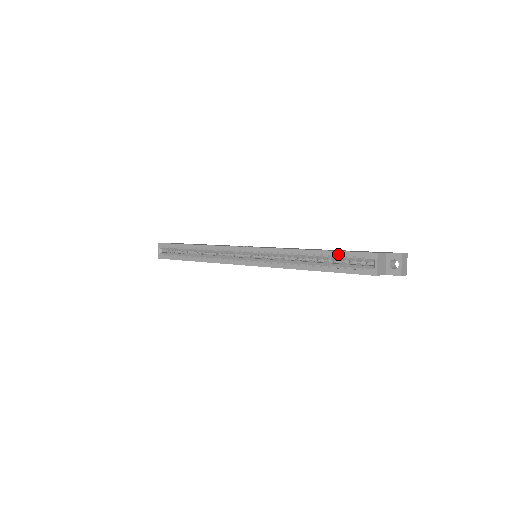
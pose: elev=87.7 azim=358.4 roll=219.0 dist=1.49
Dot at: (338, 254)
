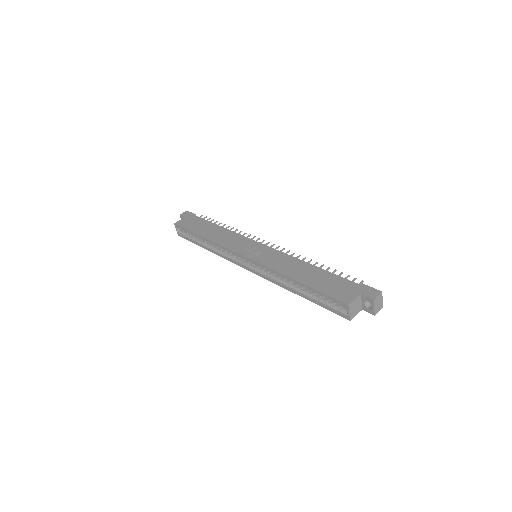
Dot at: (317, 293)
